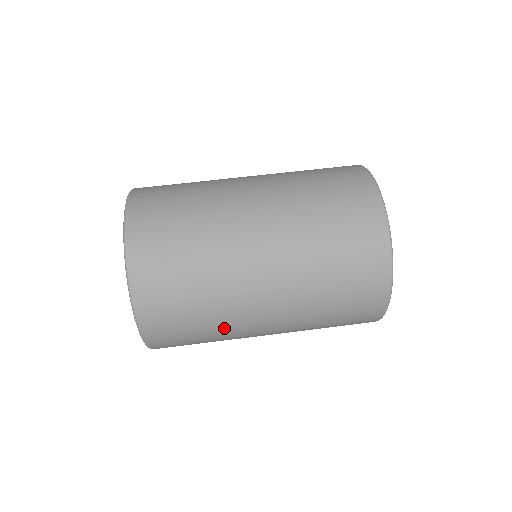
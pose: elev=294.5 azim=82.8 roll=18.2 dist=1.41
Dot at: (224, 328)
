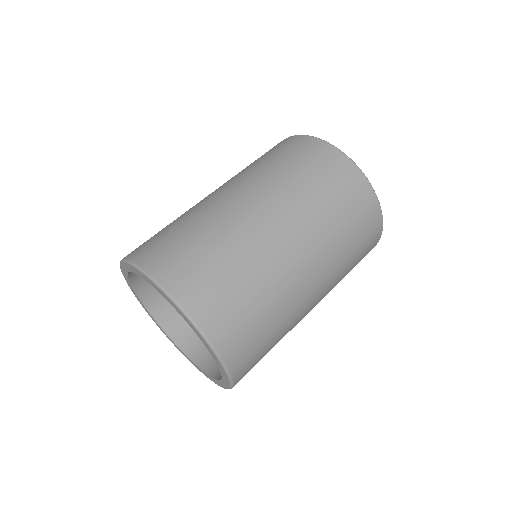
Dot at: (286, 317)
